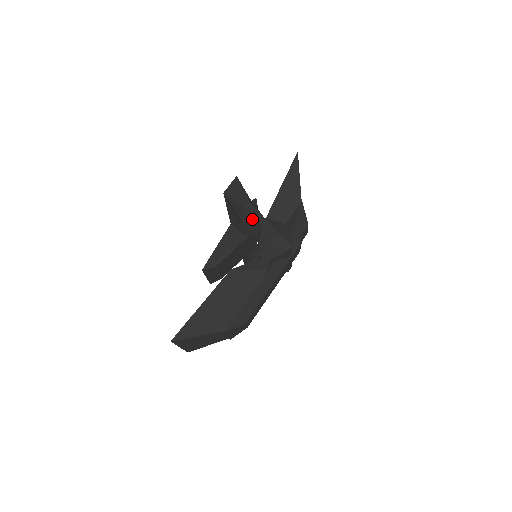
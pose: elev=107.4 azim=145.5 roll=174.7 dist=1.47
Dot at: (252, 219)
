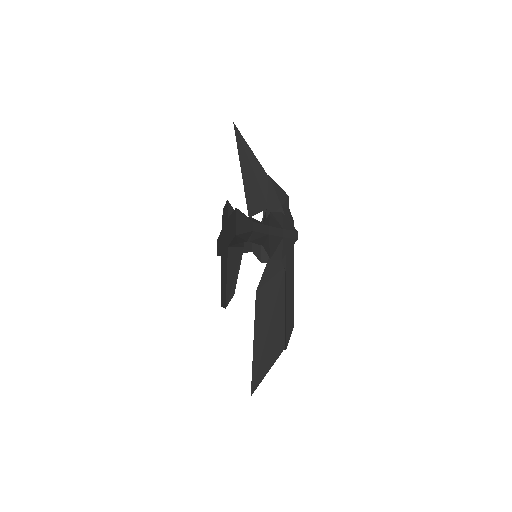
Dot at: (260, 235)
